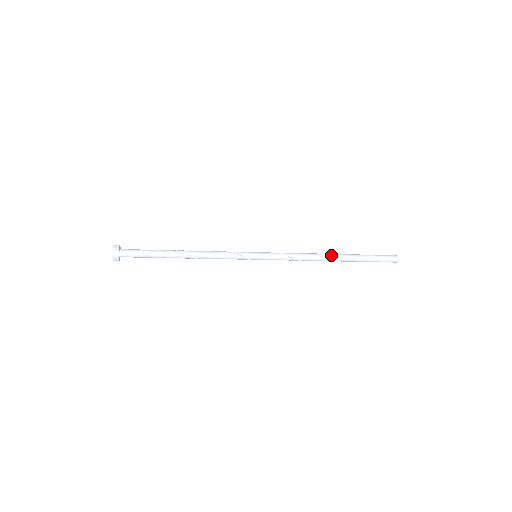
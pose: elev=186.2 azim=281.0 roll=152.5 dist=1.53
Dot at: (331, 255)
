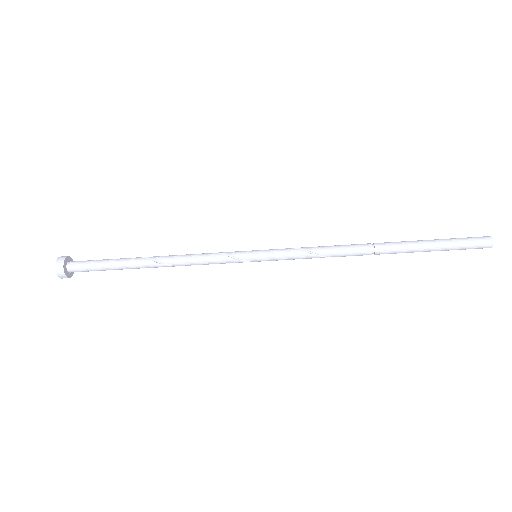
Dot at: (374, 244)
